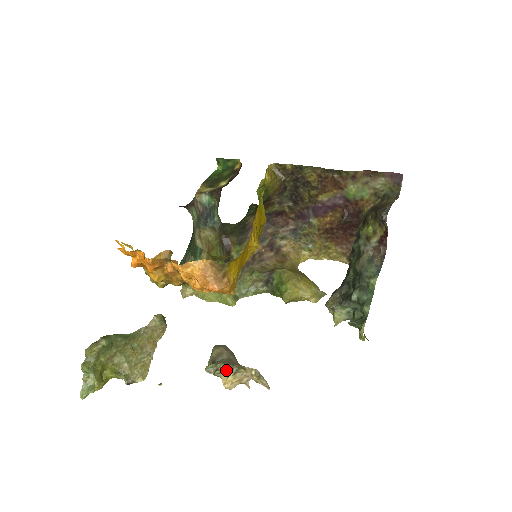
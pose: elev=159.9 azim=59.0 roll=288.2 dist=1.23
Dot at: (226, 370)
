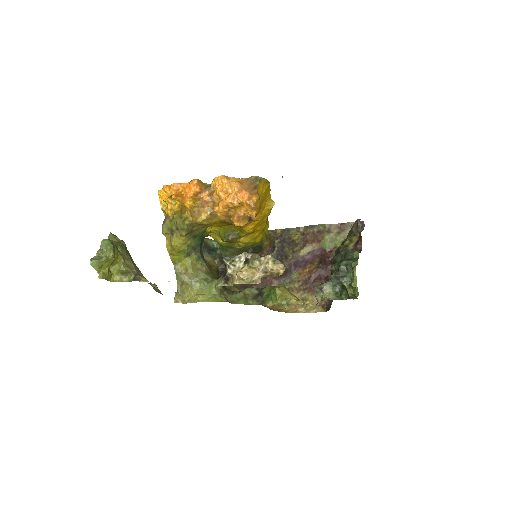
Dot at: (242, 262)
